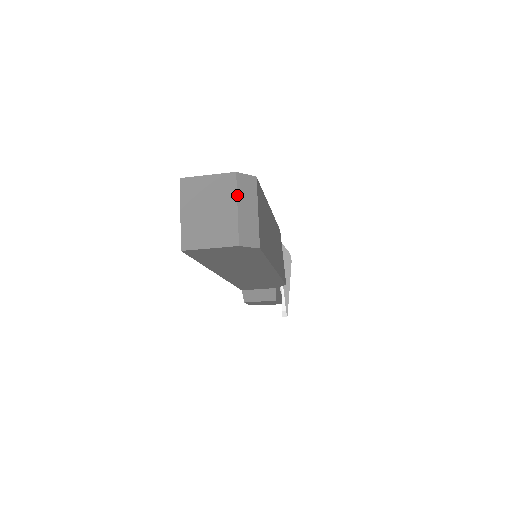
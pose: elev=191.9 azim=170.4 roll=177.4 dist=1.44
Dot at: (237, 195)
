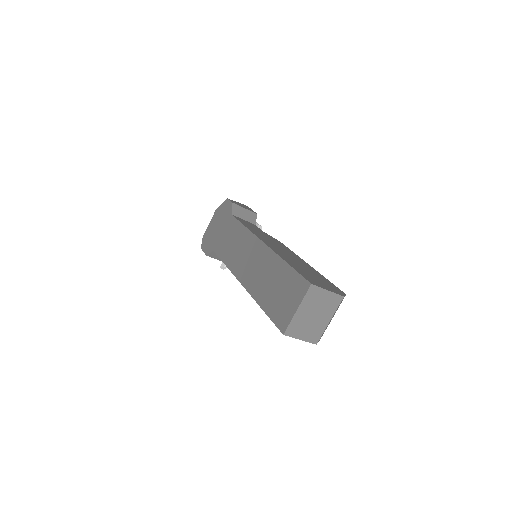
Dot at: occluded
